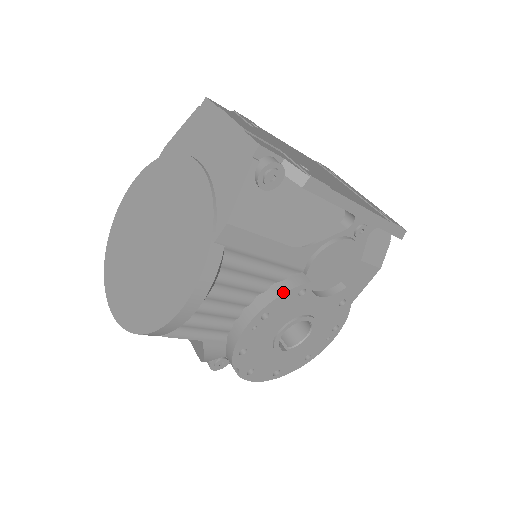
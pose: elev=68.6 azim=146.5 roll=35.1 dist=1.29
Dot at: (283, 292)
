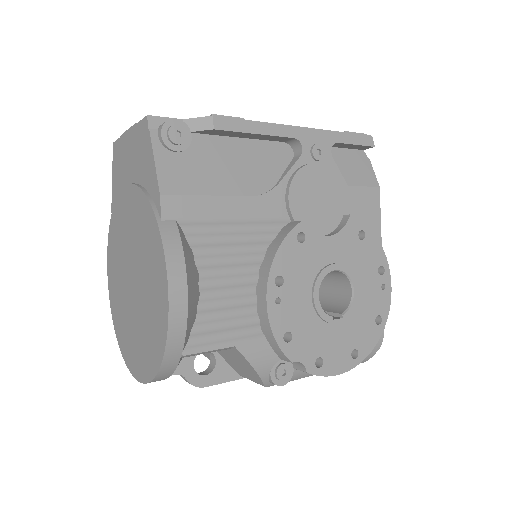
Dot at: (278, 245)
